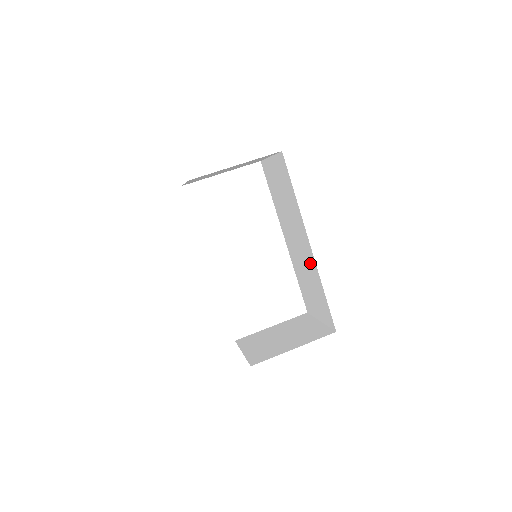
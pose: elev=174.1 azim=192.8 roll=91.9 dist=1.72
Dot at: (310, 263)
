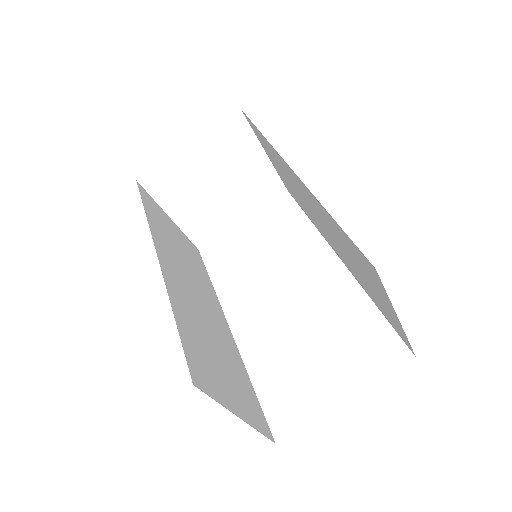
Dot at: (316, 207)
